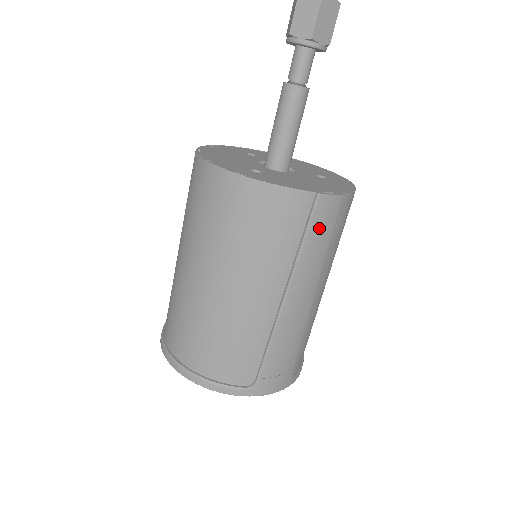
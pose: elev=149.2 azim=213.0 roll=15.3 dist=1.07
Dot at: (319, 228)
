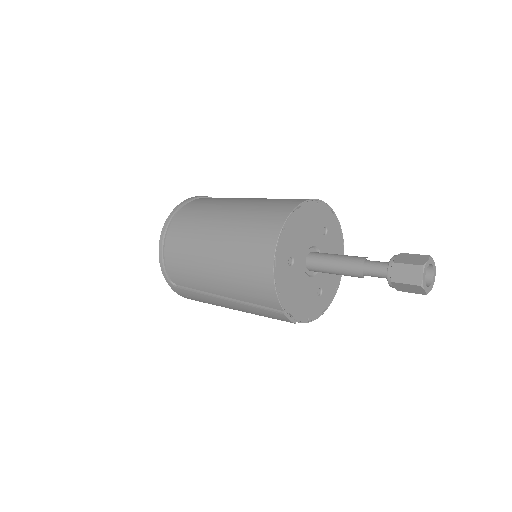
Dot at: (268, 314)
